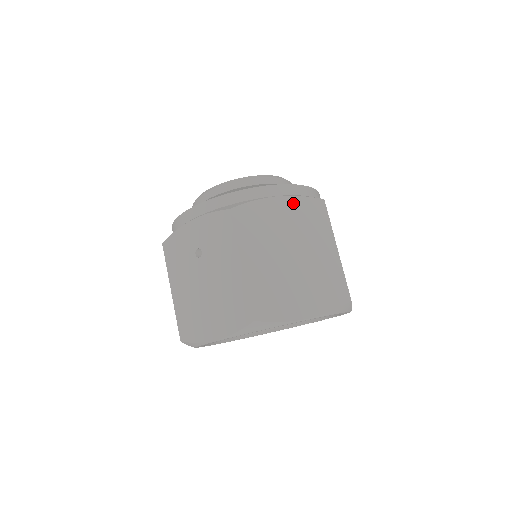
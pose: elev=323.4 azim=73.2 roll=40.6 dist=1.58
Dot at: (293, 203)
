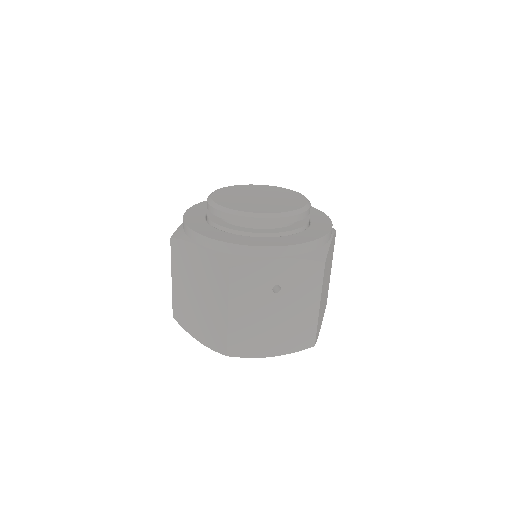
Dot at: occluded
